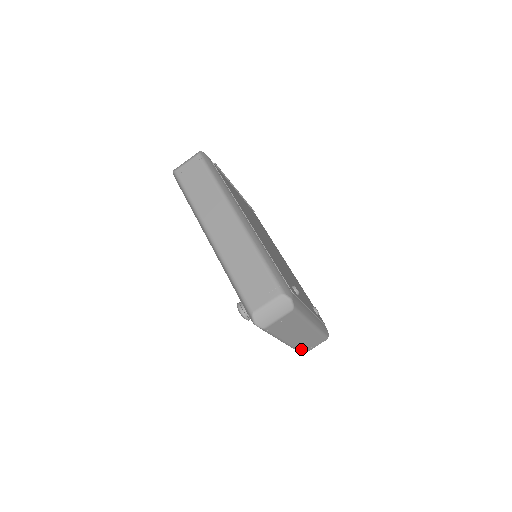
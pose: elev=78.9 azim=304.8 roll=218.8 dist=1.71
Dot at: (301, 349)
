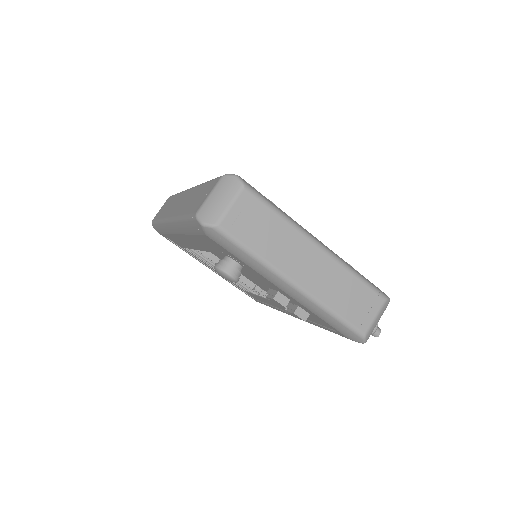
Dot at: (345, 316)
